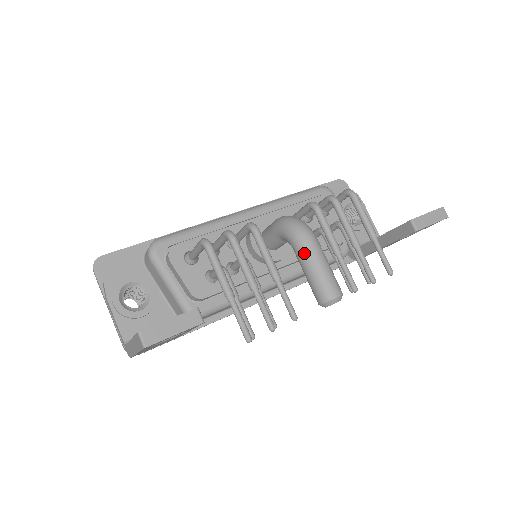
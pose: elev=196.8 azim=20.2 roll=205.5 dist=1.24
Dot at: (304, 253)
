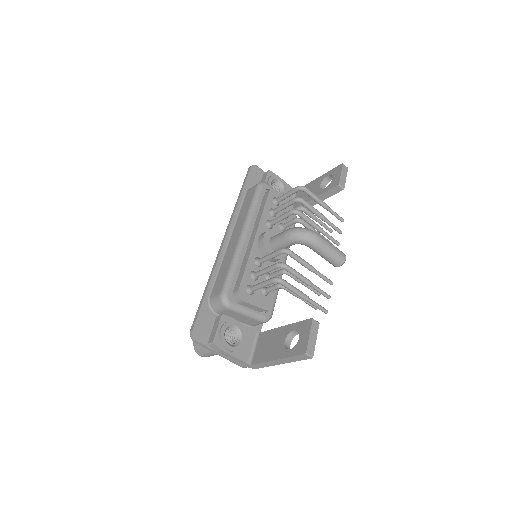
Dot at: (320, 247)
